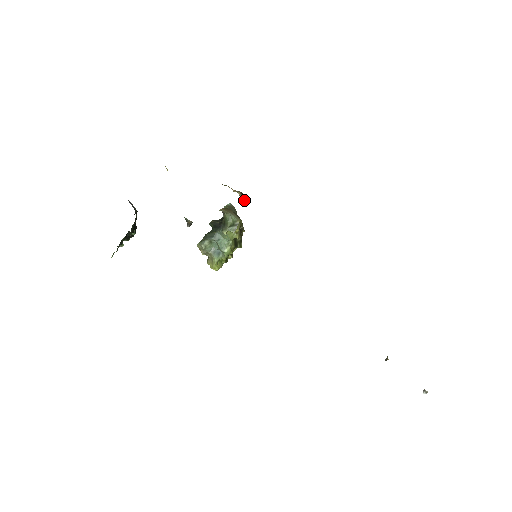
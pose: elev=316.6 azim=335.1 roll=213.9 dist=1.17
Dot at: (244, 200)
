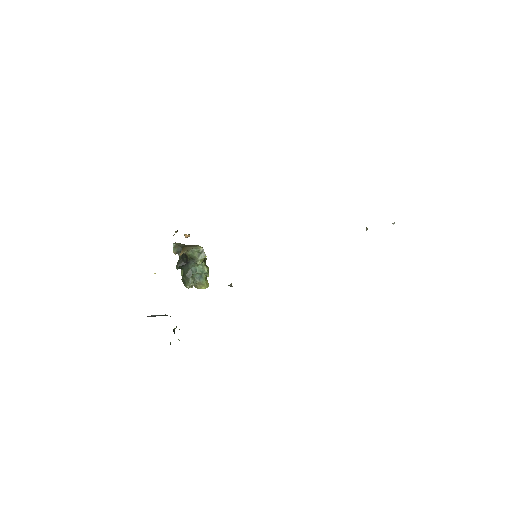
Dot at: occluded
